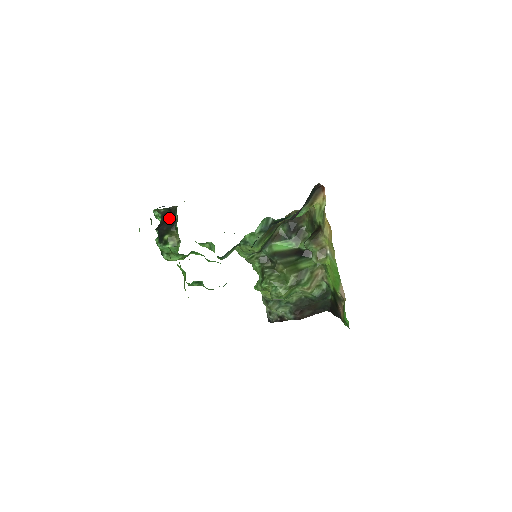
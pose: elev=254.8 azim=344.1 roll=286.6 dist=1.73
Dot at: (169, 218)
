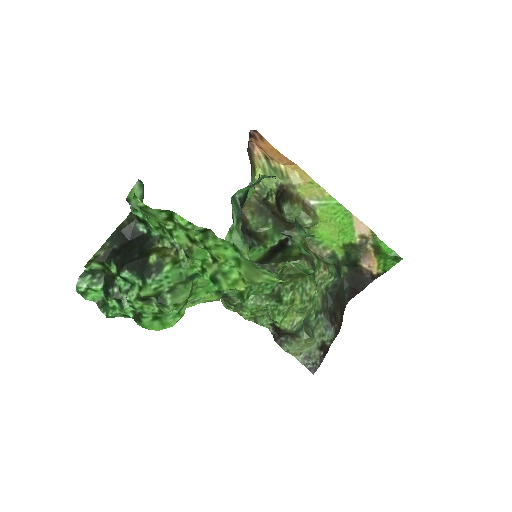
Dot at: (127, 244)
